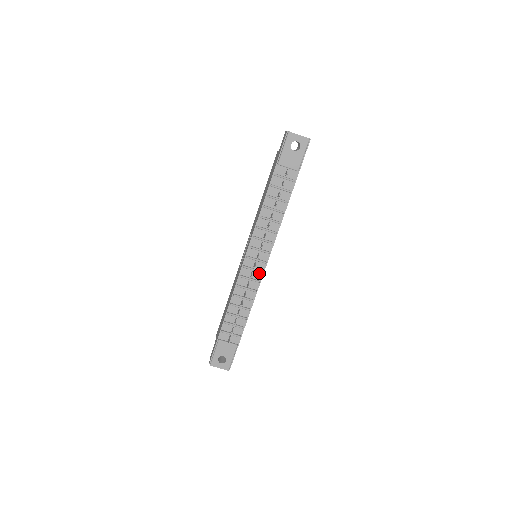
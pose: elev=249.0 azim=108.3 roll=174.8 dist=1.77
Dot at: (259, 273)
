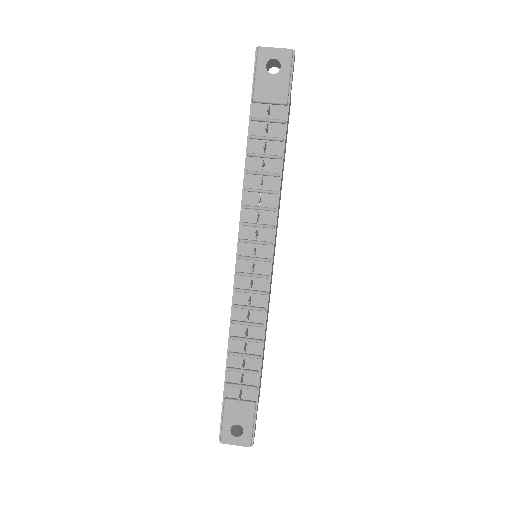
Dot at: (263, 279)
